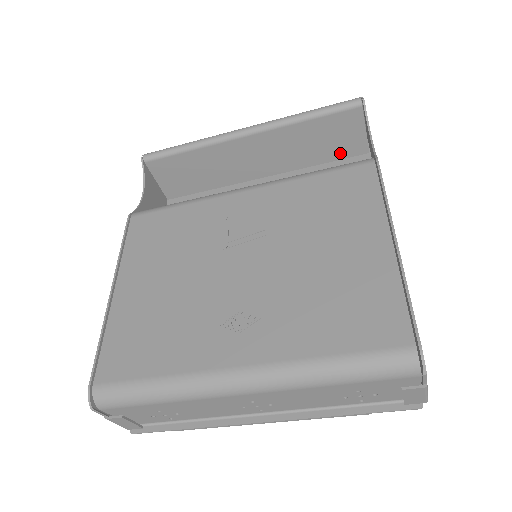
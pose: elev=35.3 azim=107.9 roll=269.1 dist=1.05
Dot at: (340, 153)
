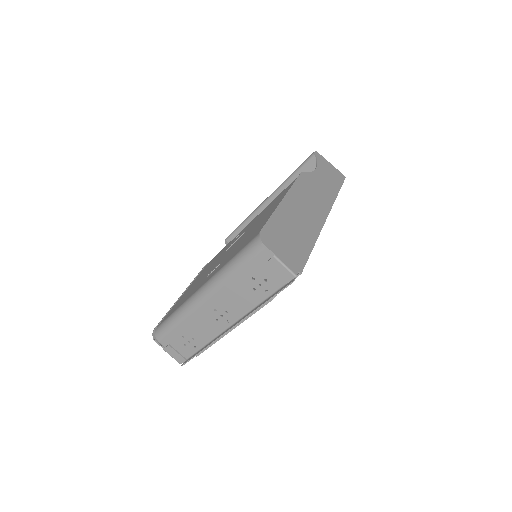
Dot at: occluded
